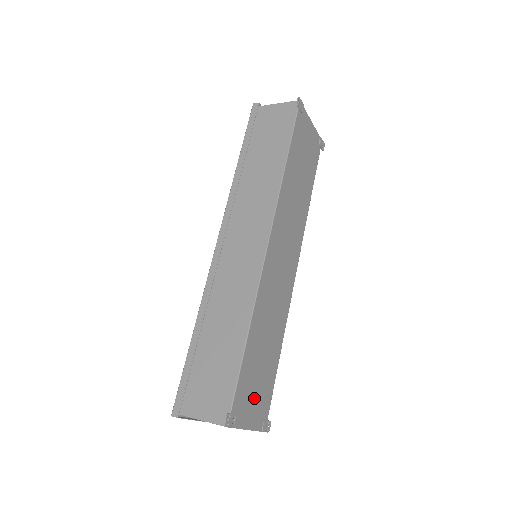
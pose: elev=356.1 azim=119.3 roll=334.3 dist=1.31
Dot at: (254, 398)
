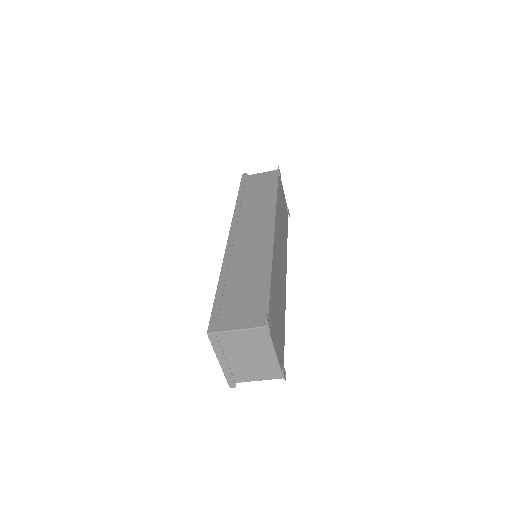
Dot at: (277, 332)
